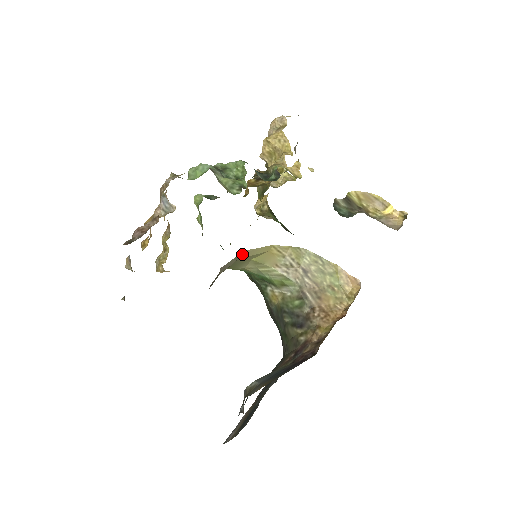
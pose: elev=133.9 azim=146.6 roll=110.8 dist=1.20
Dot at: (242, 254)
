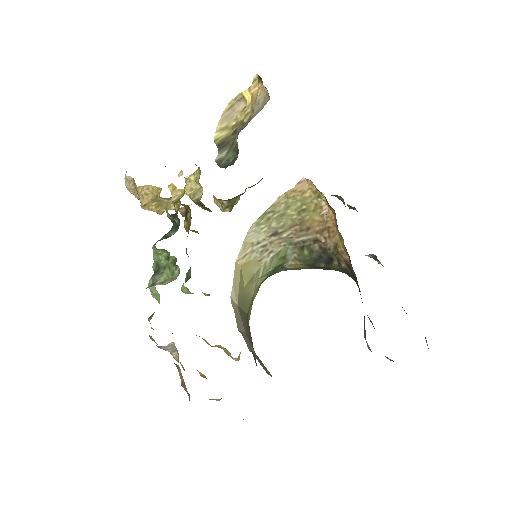
Dot at: (234, 299)
